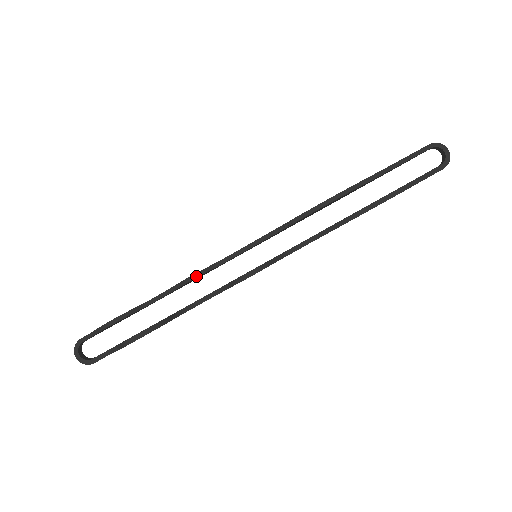
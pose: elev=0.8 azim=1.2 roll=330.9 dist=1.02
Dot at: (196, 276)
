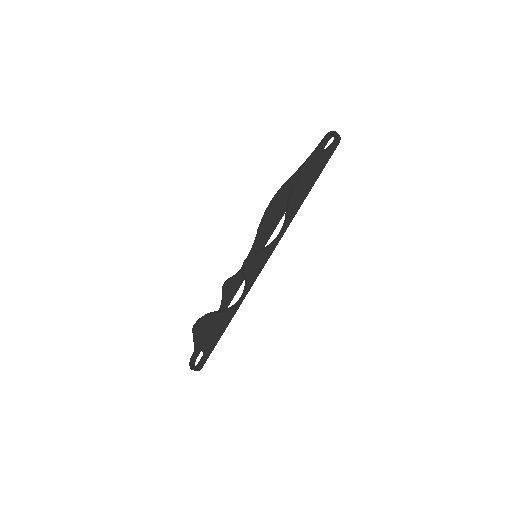
Dot at: (226, 283)
